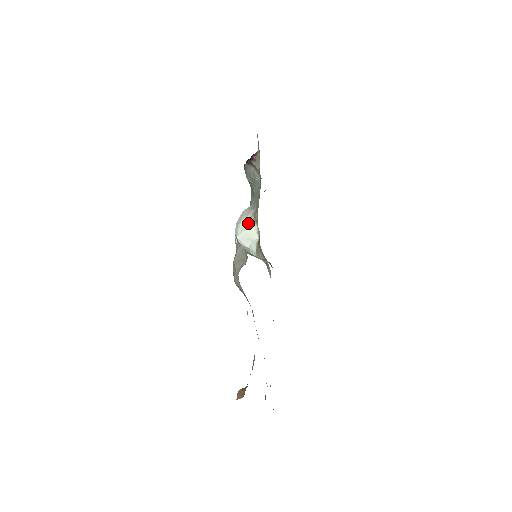
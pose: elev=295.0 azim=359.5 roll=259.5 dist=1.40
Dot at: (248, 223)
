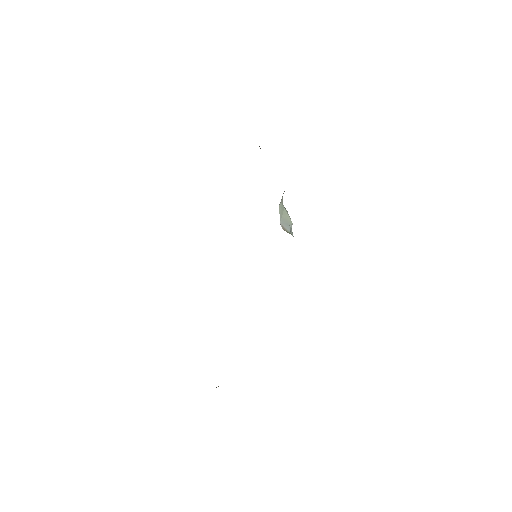
Dot at: (282, 208)
